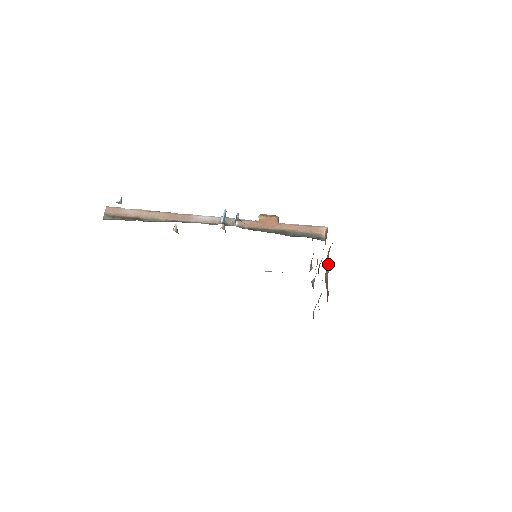
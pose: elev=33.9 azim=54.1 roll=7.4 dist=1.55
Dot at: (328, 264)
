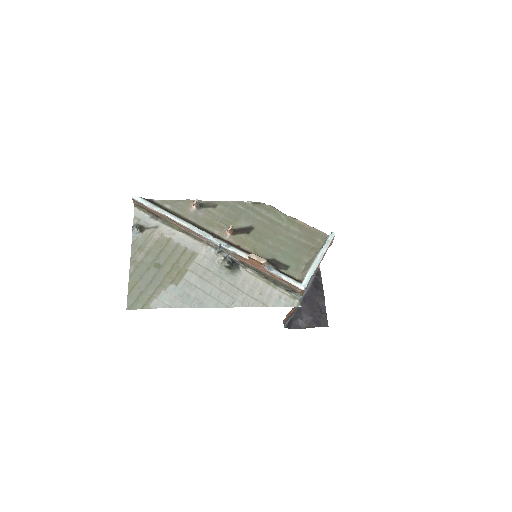
Dot at: occluded
